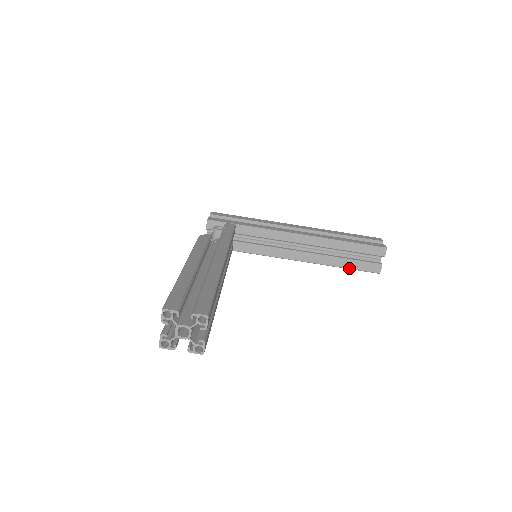
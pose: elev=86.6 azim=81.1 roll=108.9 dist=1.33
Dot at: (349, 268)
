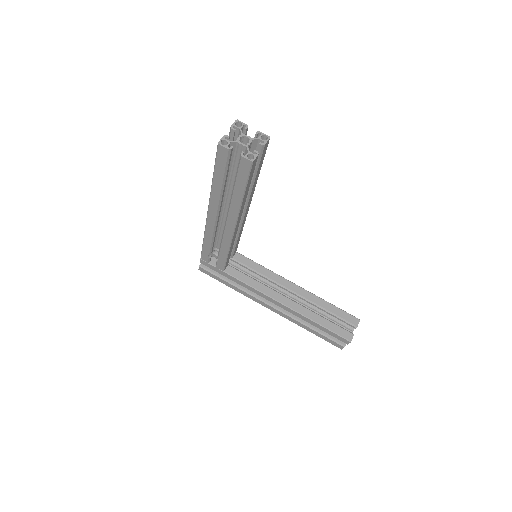
Dot at: (324, 326)
